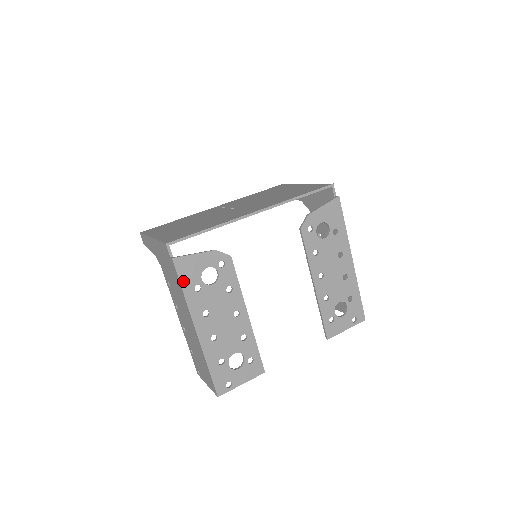
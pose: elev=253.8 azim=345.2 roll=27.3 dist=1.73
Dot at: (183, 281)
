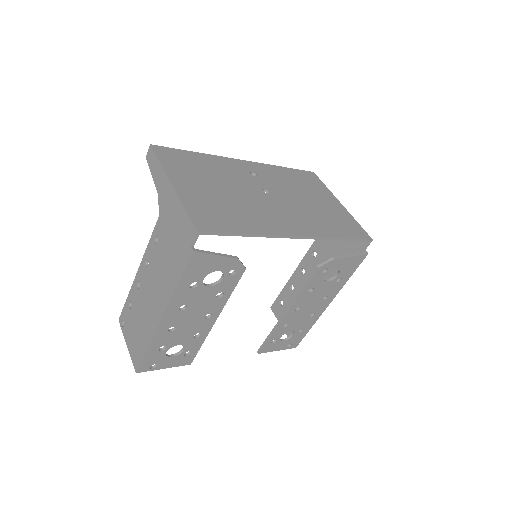
Dot at: (186, 274)
